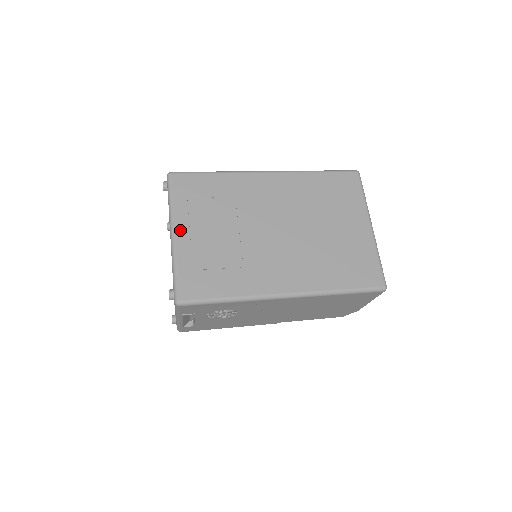
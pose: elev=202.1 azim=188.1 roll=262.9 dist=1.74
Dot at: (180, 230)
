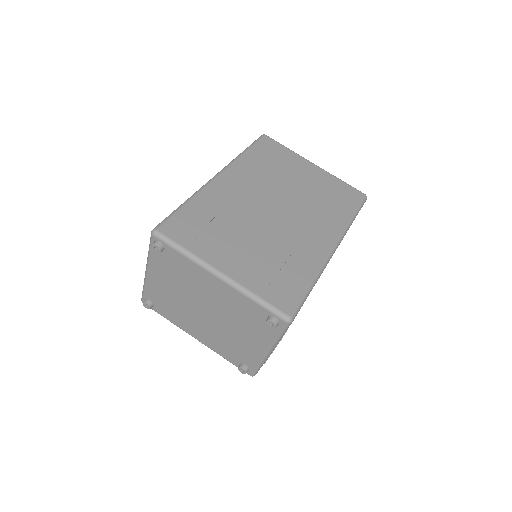
Dot at: (222, 266)
